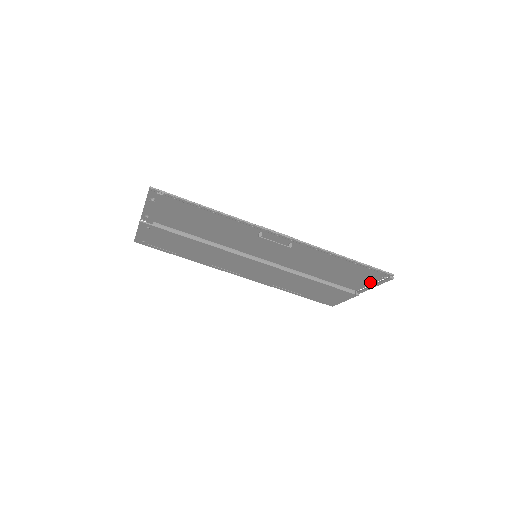
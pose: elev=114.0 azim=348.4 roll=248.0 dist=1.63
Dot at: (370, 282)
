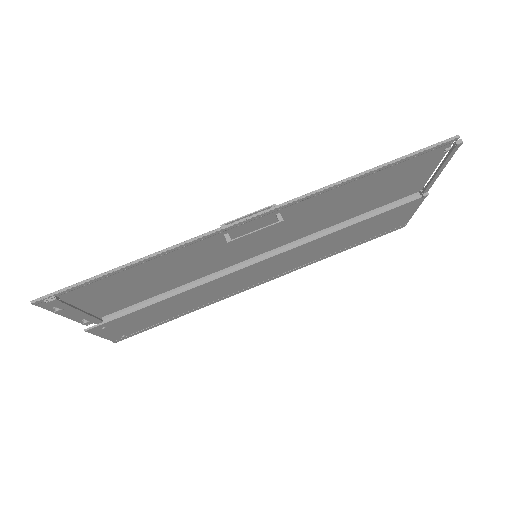
Dot at: (431, 169)
